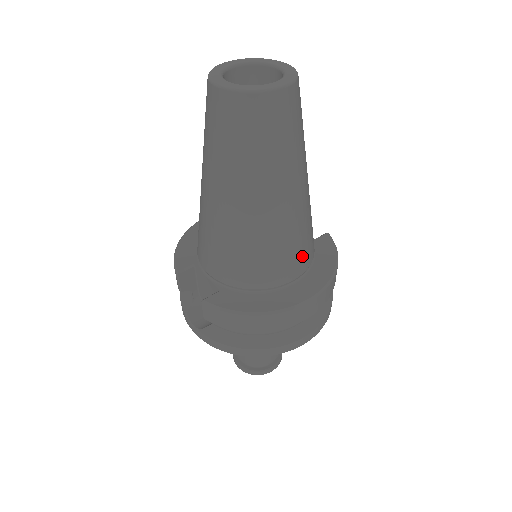
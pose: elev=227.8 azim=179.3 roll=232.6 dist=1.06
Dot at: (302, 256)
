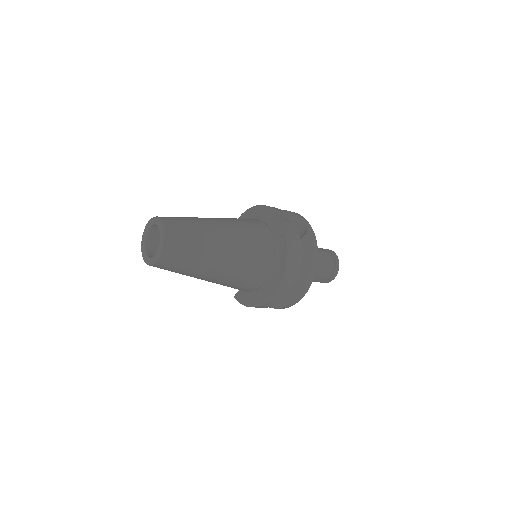
Dot at: (257, 275)
